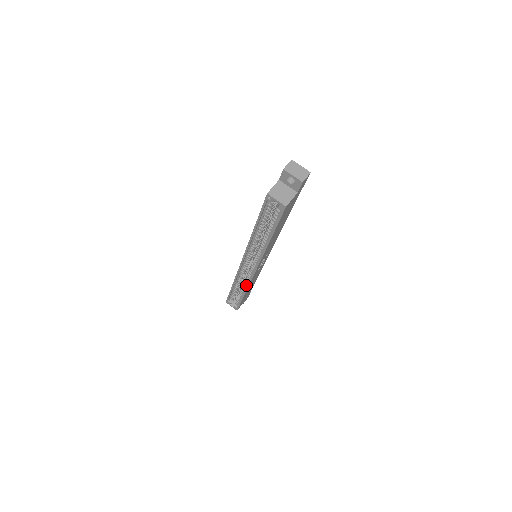
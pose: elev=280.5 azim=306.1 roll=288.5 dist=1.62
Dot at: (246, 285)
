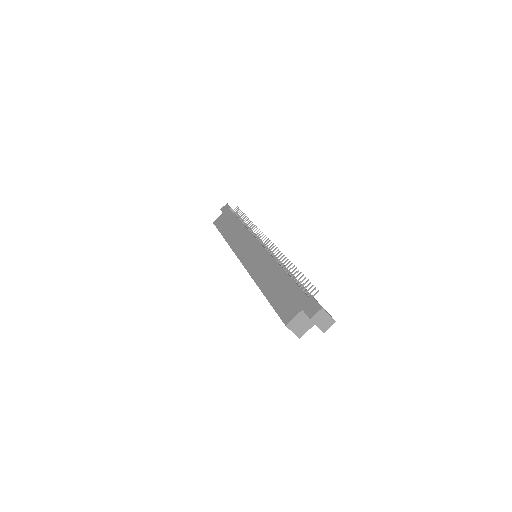
Dot at: occluded
